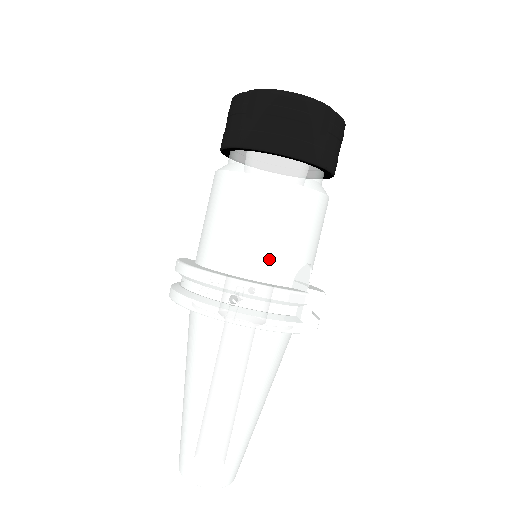
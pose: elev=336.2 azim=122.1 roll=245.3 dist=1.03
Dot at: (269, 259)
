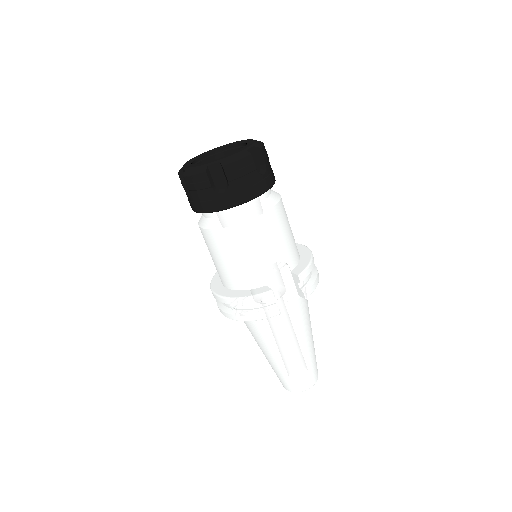
Dot at: (239, 276)
